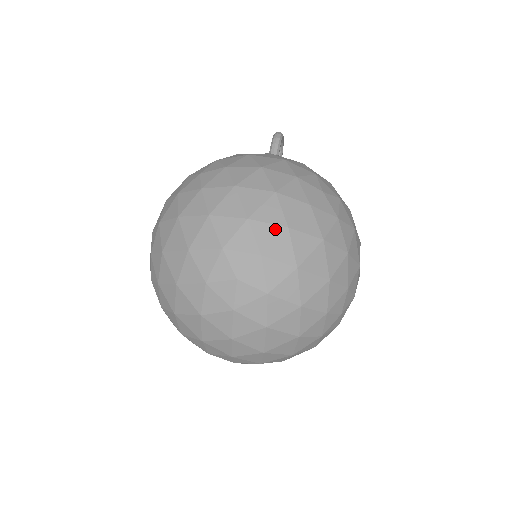
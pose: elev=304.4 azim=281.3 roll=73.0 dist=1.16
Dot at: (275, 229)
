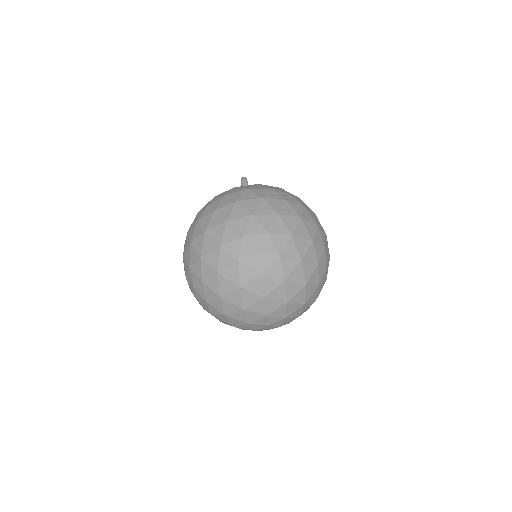
Dot at: (271, 217)
